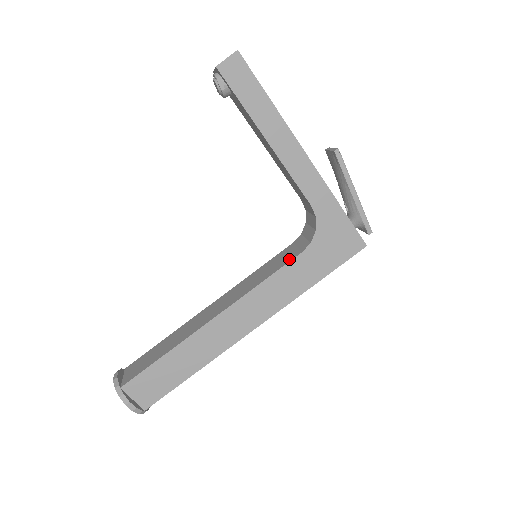
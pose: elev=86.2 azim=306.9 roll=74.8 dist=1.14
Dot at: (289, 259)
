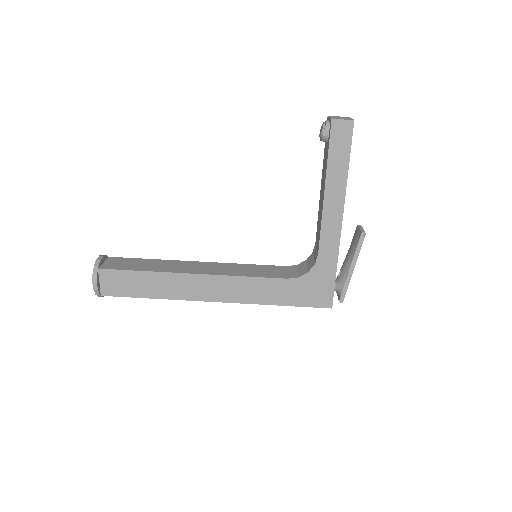
Dot at: (276, 276)
